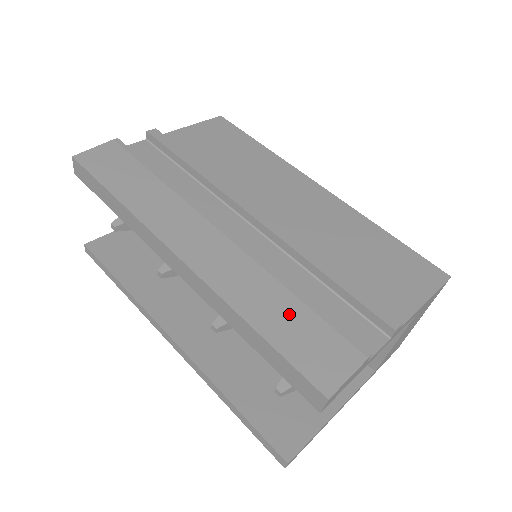
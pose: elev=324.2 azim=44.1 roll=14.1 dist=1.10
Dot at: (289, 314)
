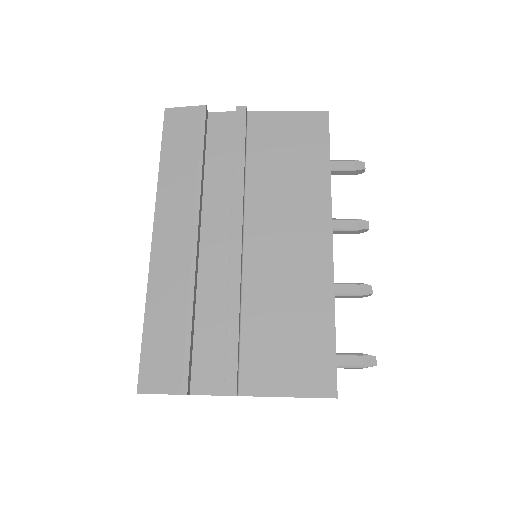
Dot at: (171, 328)
